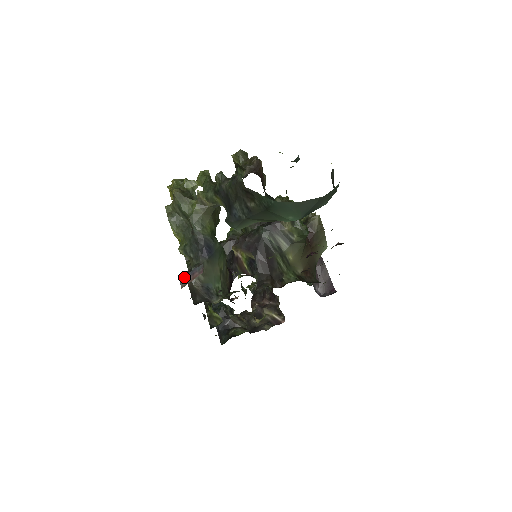
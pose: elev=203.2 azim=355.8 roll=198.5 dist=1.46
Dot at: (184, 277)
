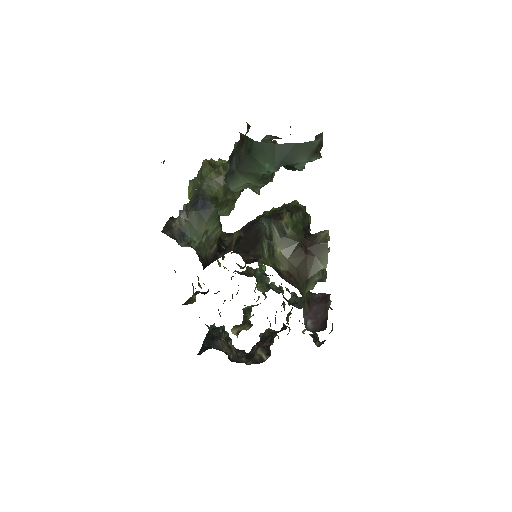
Dot at: occluded
